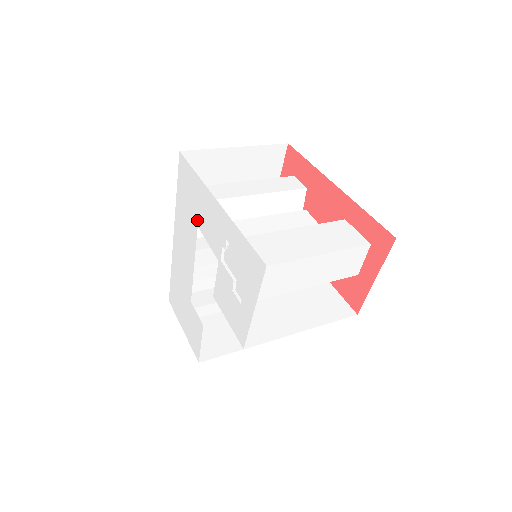
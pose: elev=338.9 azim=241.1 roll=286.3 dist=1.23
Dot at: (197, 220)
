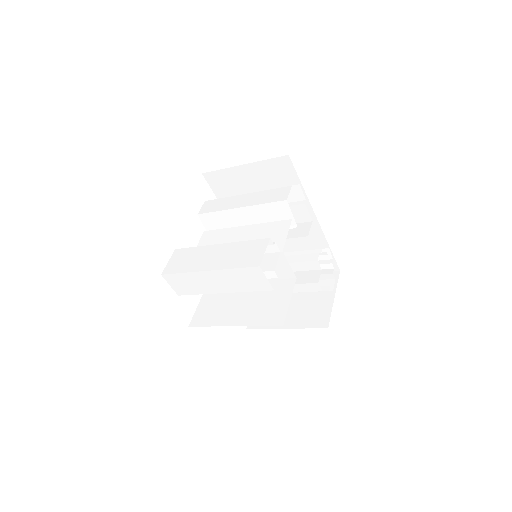
Dot at: occluded
